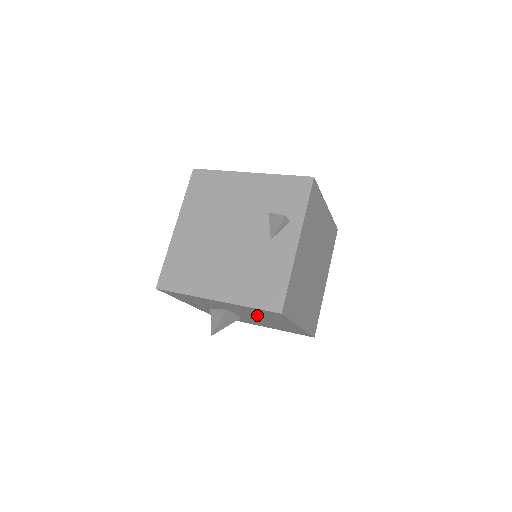
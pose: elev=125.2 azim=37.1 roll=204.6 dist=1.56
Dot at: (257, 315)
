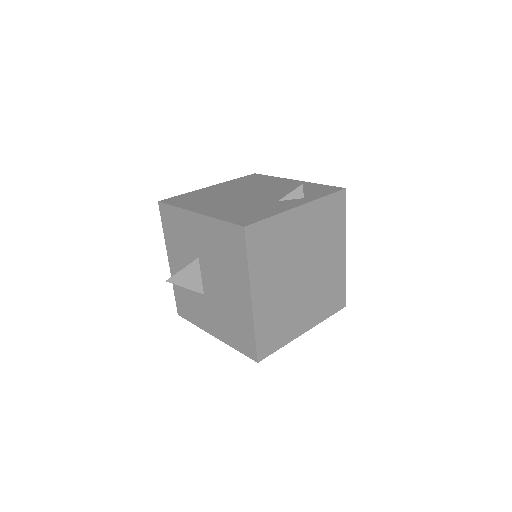
Dot at: (220, 264)
